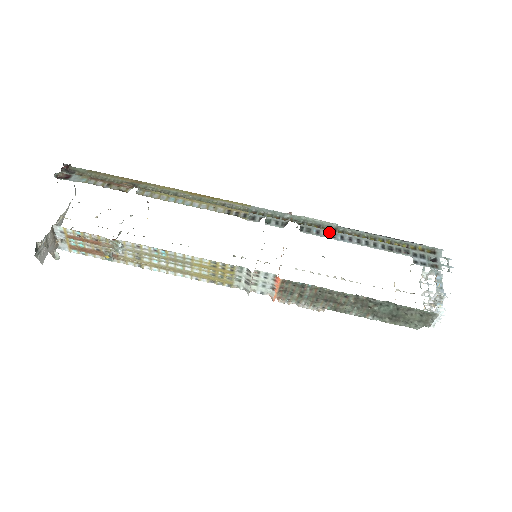
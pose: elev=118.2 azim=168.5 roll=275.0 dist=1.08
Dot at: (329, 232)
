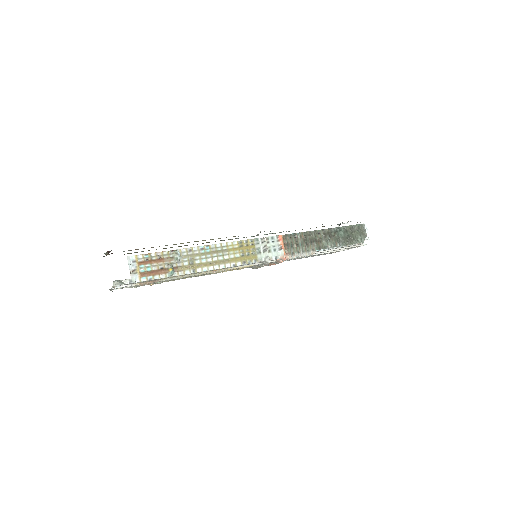
Dot at: occluded
